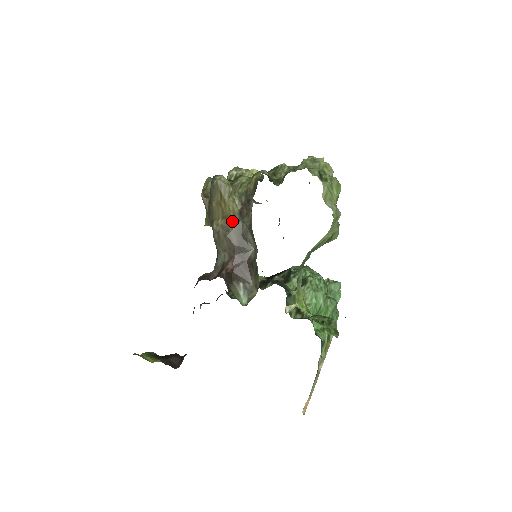
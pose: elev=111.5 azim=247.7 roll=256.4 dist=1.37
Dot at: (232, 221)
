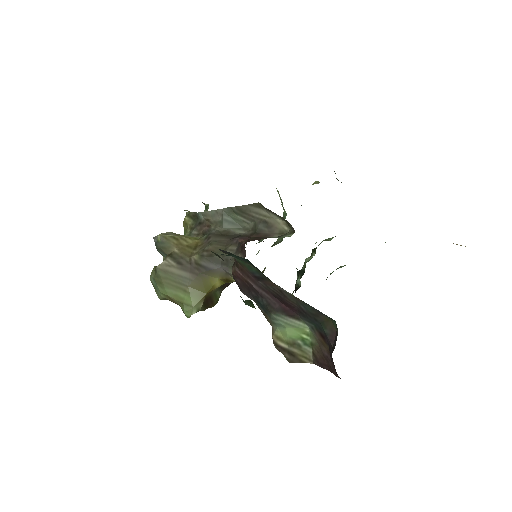
Dot at: (204, 240)
